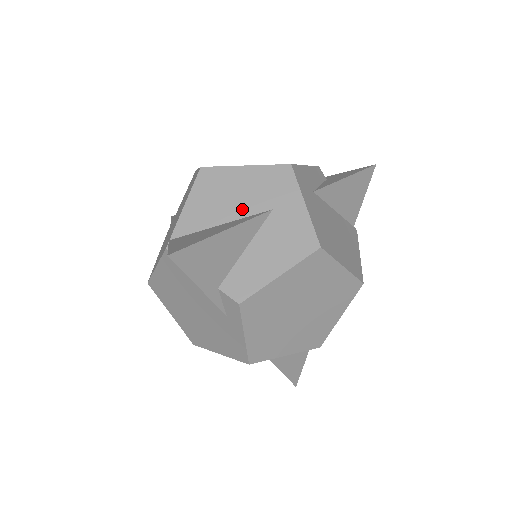
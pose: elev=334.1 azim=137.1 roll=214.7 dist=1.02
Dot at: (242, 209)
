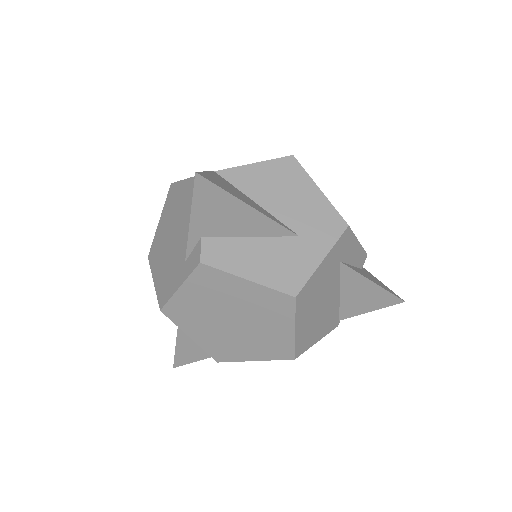
Dot at: (282, 211)
